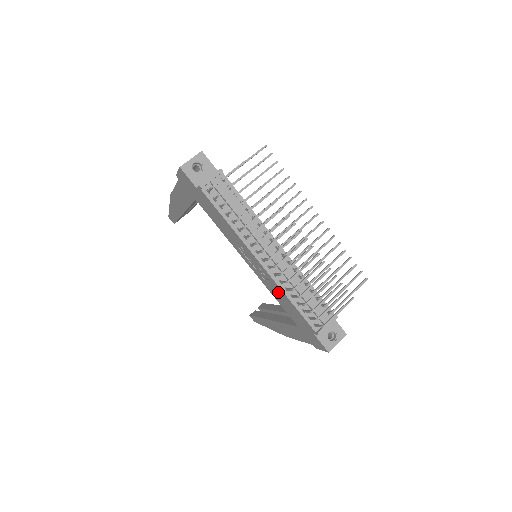
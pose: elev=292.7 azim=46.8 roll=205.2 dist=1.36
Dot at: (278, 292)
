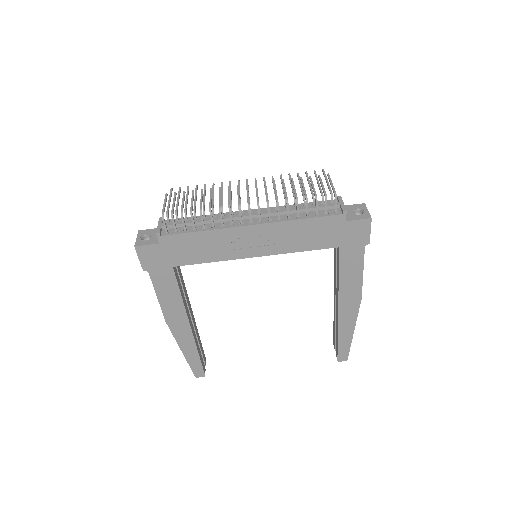
Dot at: (290, 233)
